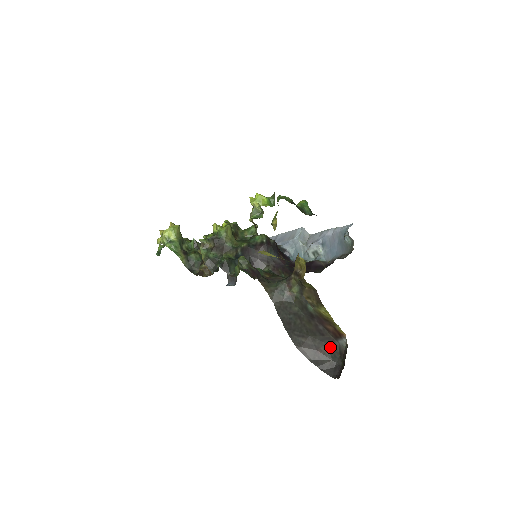
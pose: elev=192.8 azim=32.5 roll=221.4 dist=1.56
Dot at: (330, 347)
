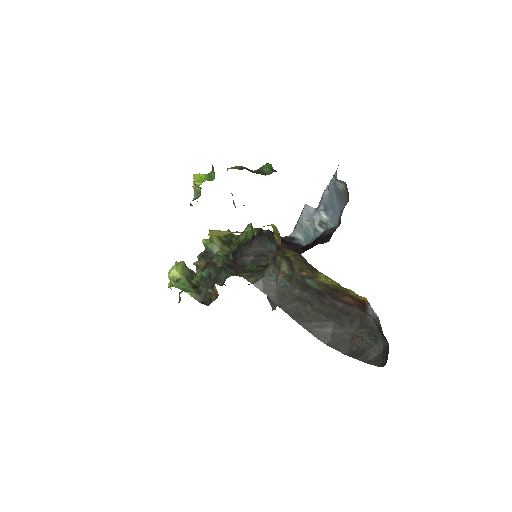
Dot at: (365, 327)
